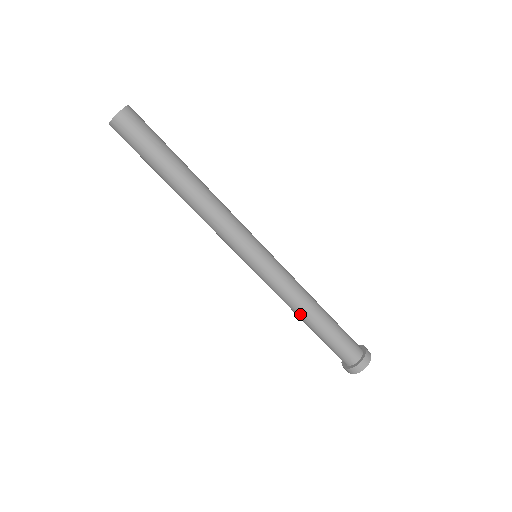
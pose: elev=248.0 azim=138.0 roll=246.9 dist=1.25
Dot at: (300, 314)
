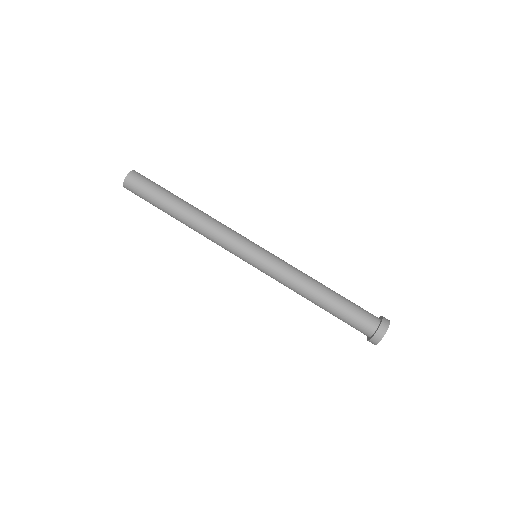
Dot at: (314, 286)
